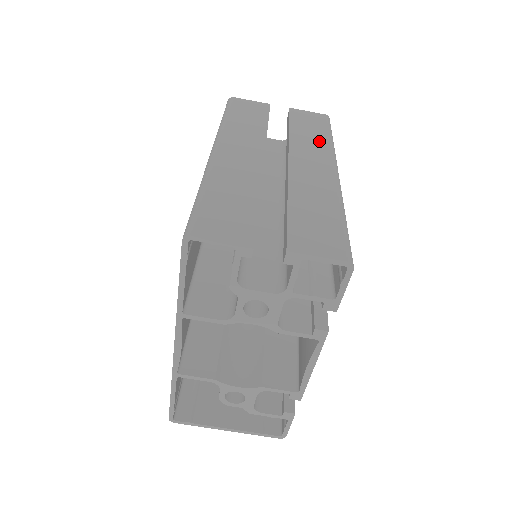
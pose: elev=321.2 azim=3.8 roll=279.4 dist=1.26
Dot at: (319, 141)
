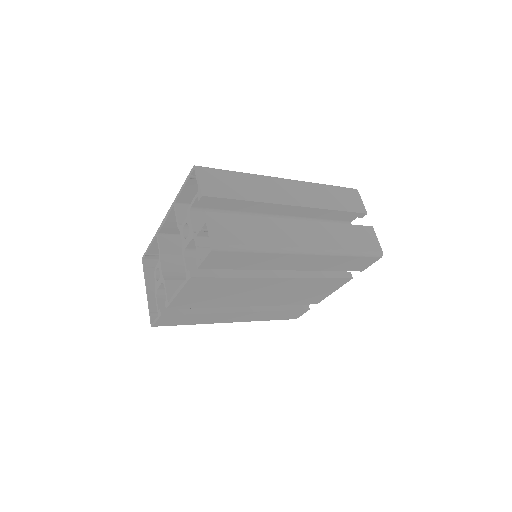
Dot at: (339, 242)
